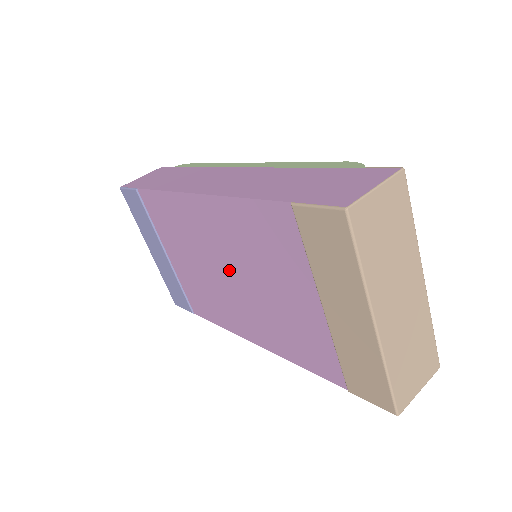
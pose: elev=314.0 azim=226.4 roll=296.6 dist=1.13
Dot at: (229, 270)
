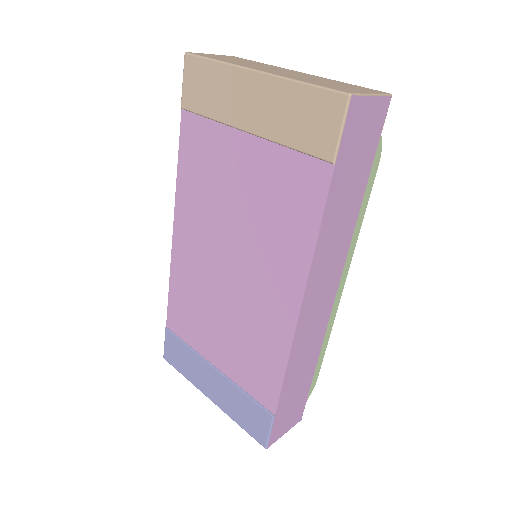
Dot at: (225, 257)
